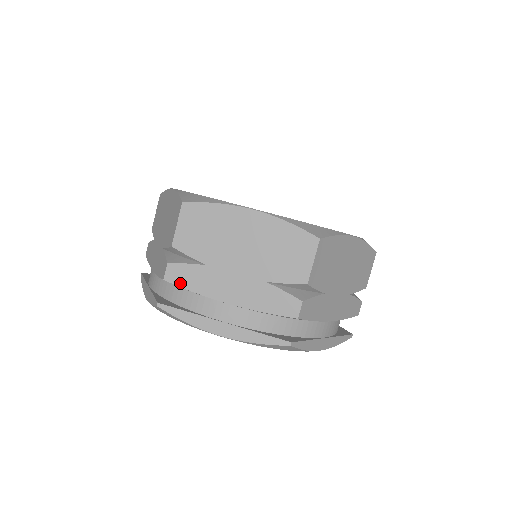
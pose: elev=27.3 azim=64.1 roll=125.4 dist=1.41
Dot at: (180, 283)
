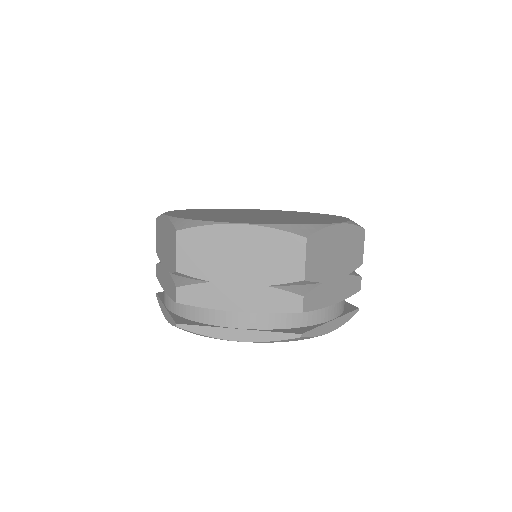
Dot at: (312, 308)
